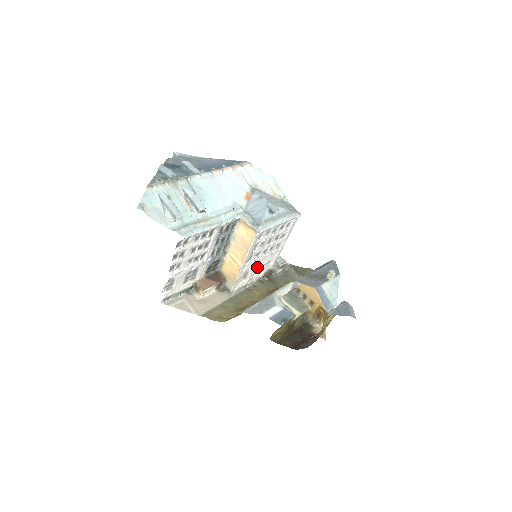
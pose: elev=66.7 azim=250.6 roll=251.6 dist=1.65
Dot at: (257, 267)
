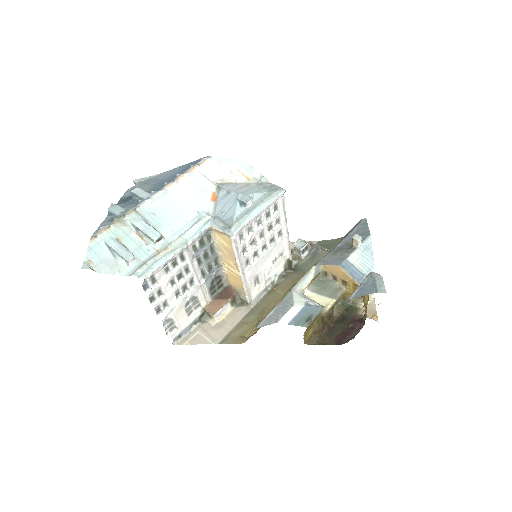
Dot at: (266, 266)
